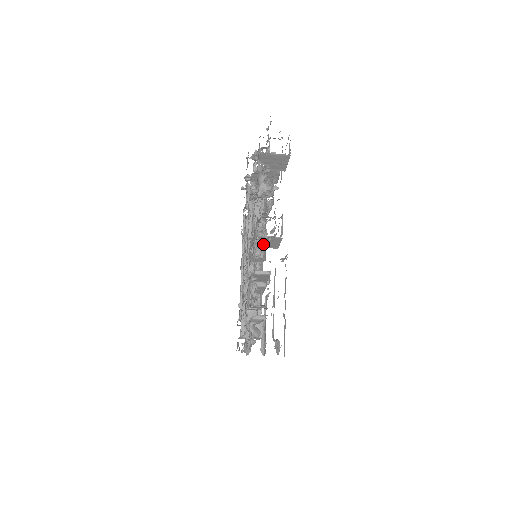
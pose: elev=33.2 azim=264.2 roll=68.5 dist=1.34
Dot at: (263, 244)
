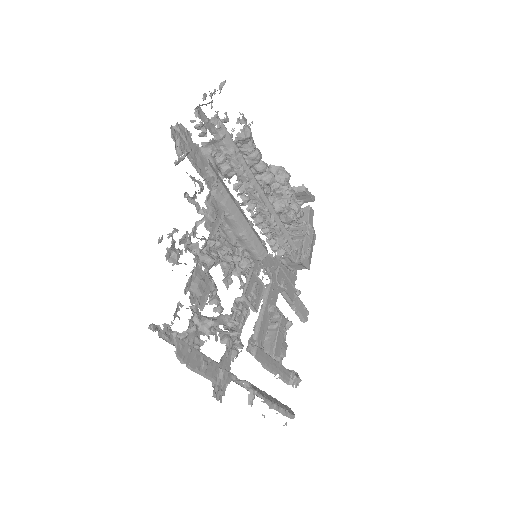
Dot at: occluded
